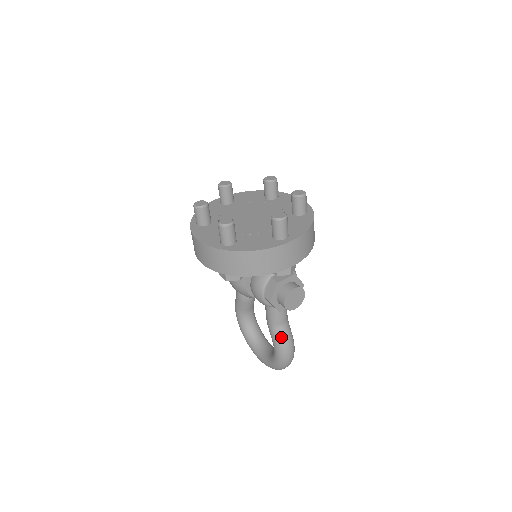
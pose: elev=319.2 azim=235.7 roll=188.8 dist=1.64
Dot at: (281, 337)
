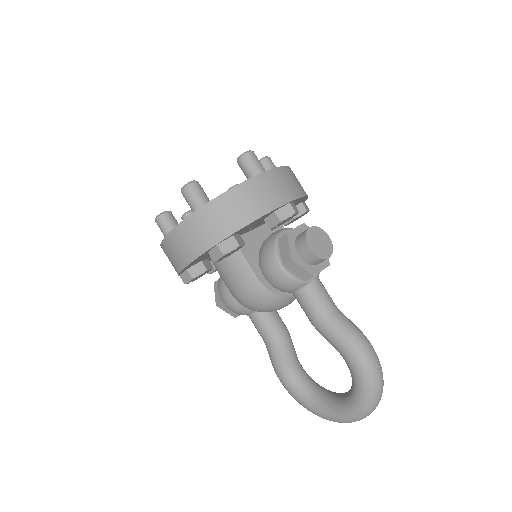
Dot at: (342, 328)
